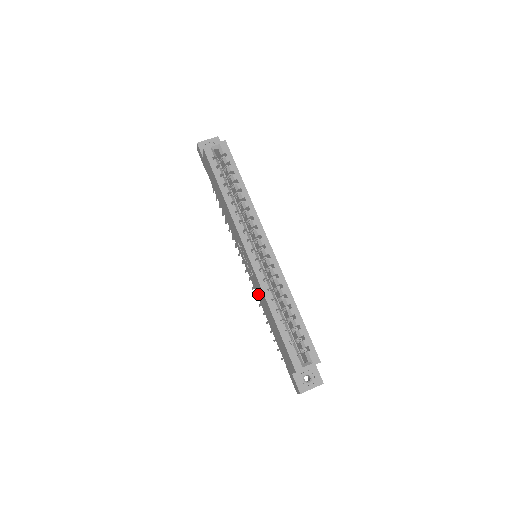
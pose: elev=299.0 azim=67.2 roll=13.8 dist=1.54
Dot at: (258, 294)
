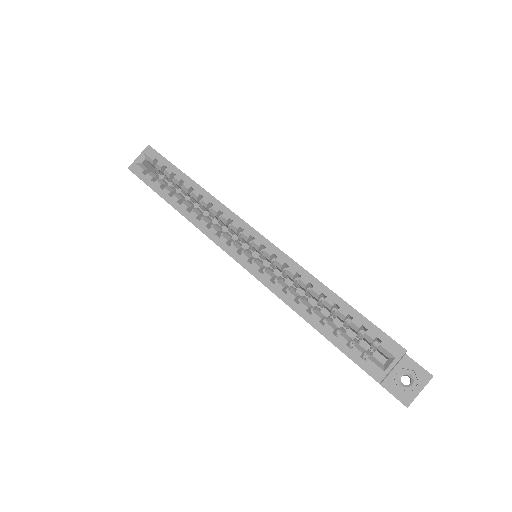
Dot at: occluded
